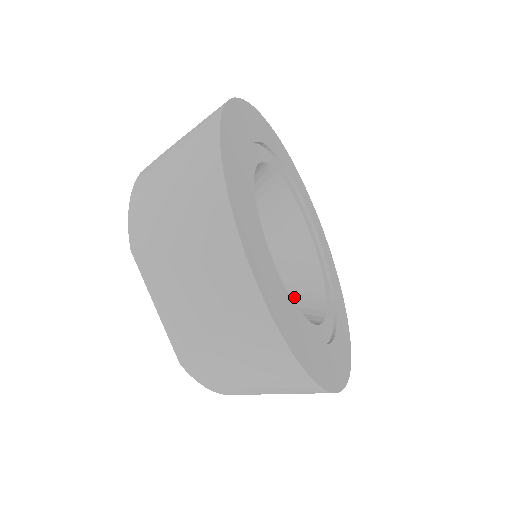
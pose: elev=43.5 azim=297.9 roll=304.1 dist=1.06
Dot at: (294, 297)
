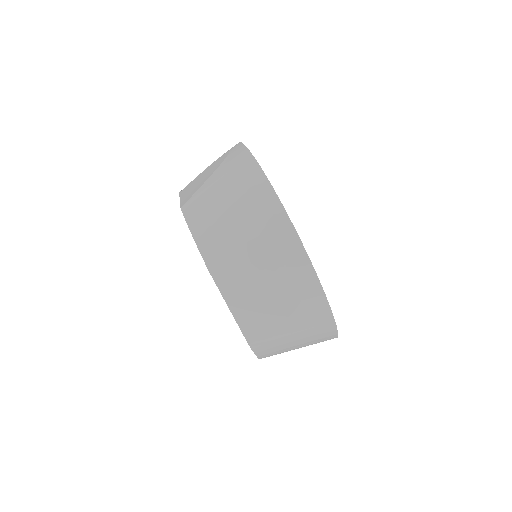
Dot at: occluded
